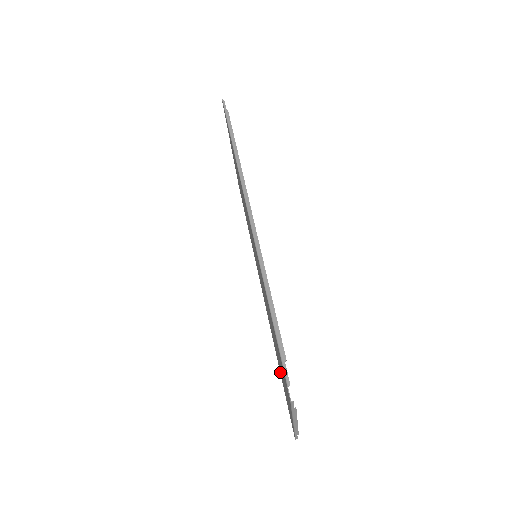
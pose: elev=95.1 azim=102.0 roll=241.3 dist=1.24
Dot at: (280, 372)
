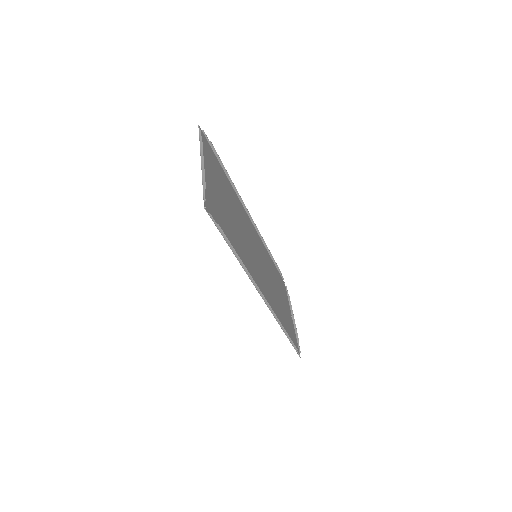
Dot at: (274, 269)
